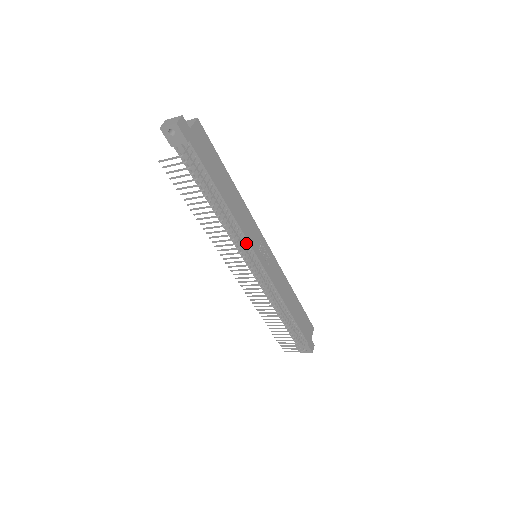
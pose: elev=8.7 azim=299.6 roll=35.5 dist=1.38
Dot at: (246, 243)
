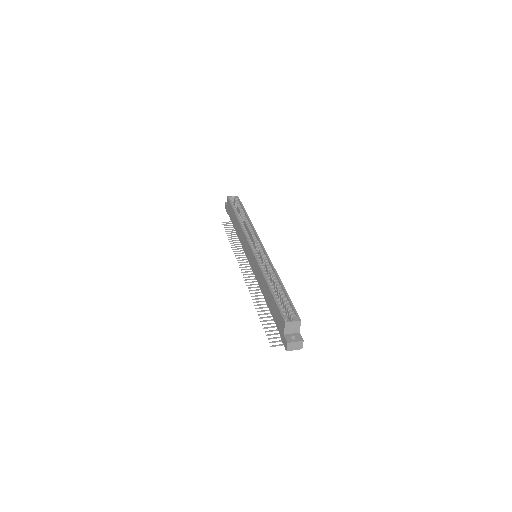
Dot at: occluded
